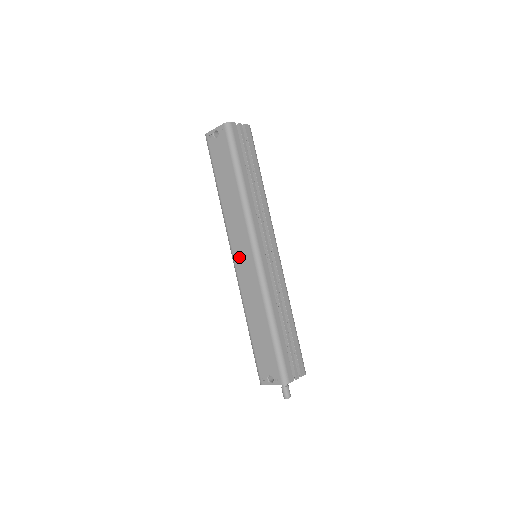
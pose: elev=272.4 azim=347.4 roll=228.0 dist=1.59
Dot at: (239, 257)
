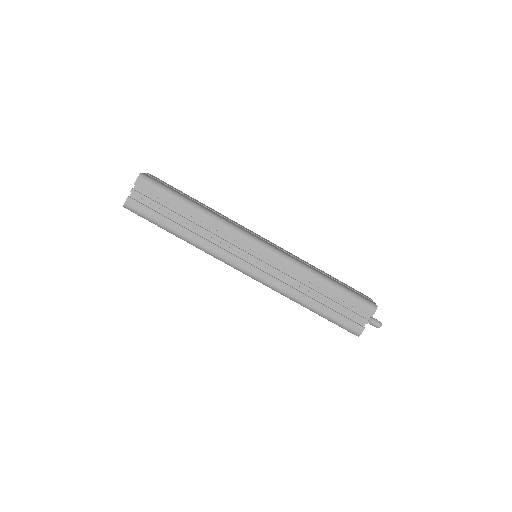
Dot at: occluded
